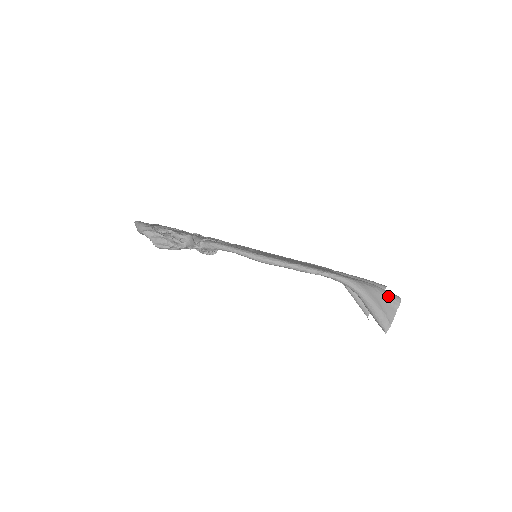
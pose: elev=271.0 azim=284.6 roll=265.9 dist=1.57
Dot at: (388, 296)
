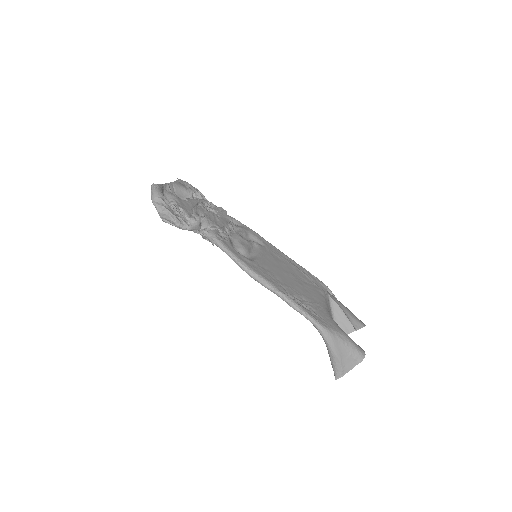
Dot at: (354, 352)
